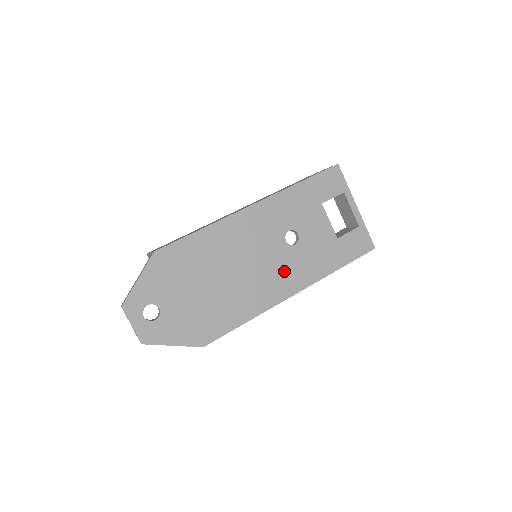
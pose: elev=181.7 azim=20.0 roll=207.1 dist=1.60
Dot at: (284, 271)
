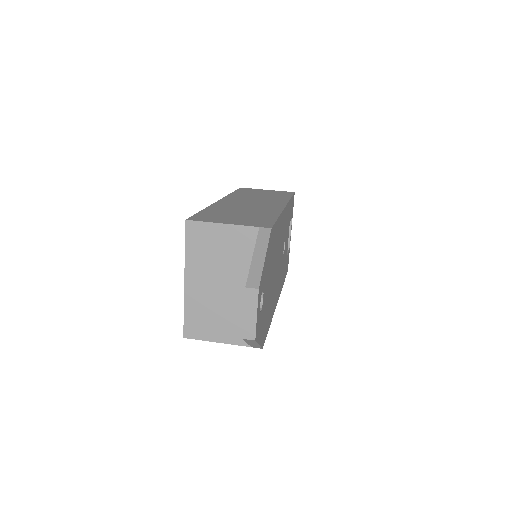
Dot at: occluded
